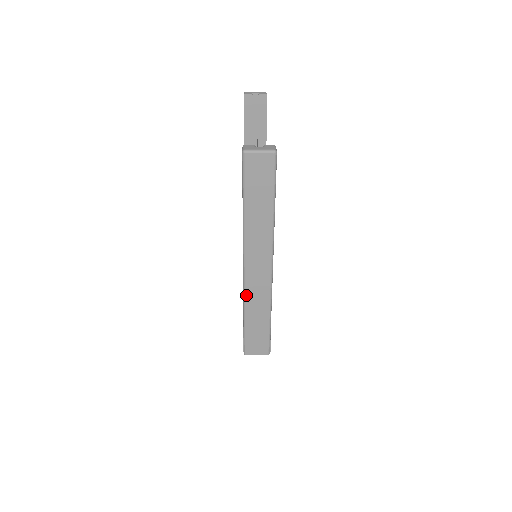
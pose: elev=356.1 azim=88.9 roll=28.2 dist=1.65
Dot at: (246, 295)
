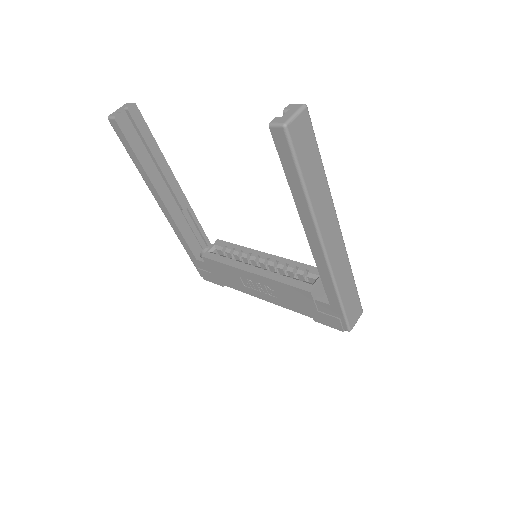
Dot at: (334, 274)
